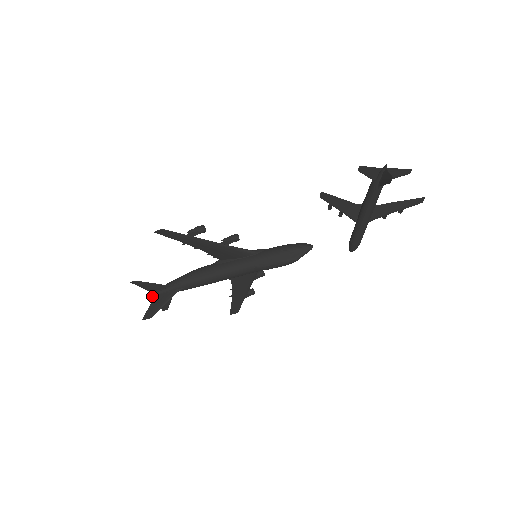
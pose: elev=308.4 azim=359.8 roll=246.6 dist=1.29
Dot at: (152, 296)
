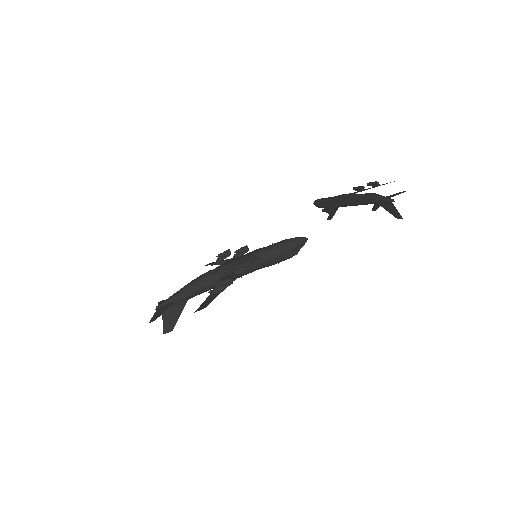
Dot at: occluded
